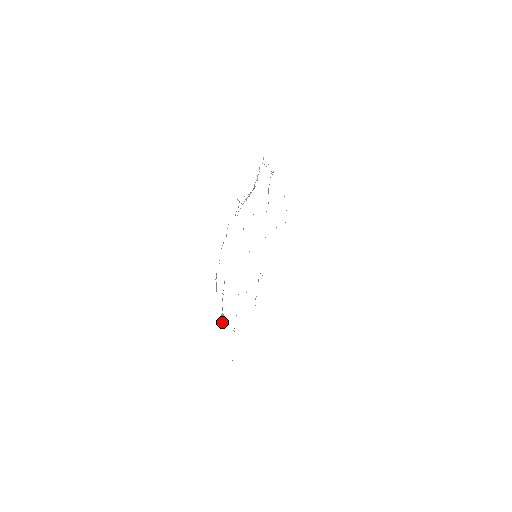
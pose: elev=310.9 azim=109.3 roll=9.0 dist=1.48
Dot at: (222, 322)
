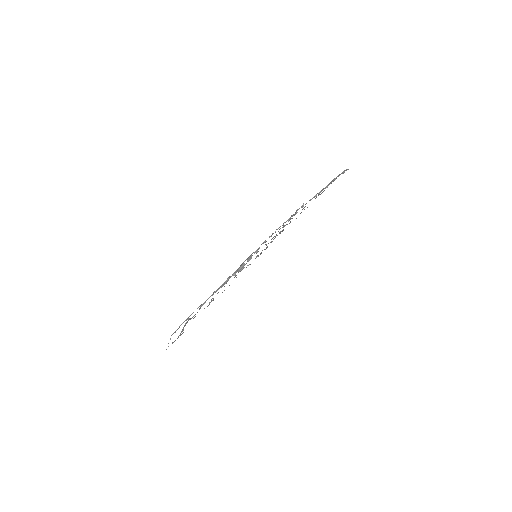
Dot at: (183, 330)
